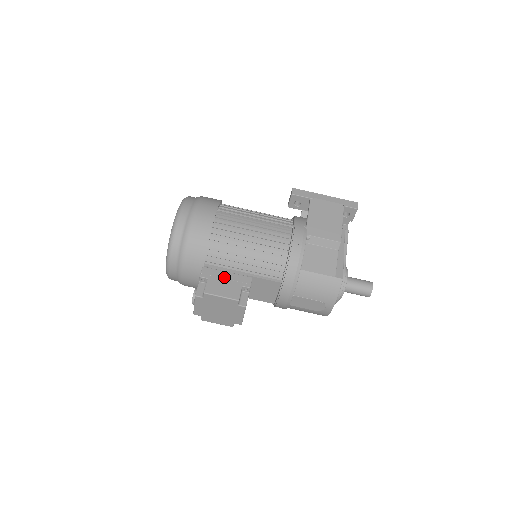
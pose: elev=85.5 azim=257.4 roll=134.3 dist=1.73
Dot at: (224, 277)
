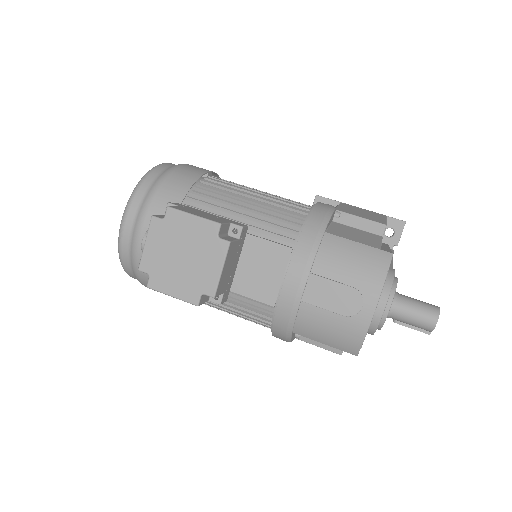
Dot at: (205, 213)
